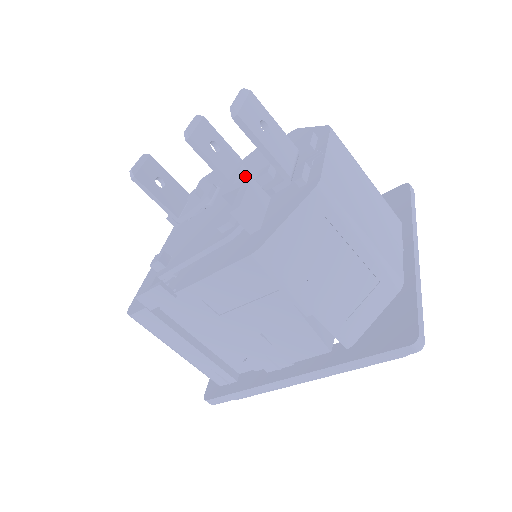
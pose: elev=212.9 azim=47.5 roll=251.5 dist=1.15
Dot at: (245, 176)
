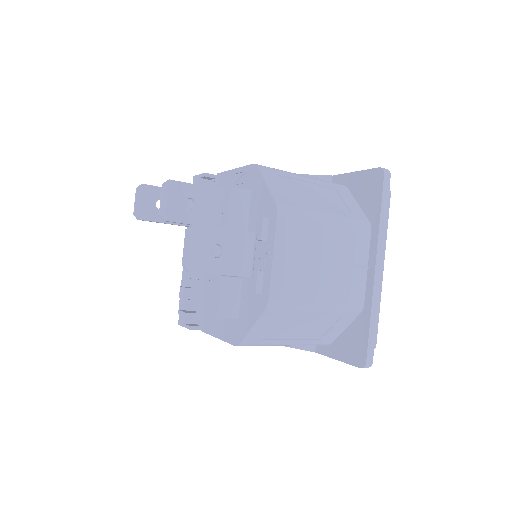
Dot at: occluded
